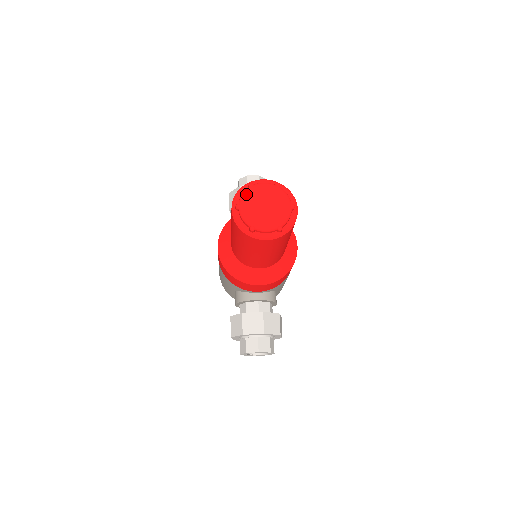
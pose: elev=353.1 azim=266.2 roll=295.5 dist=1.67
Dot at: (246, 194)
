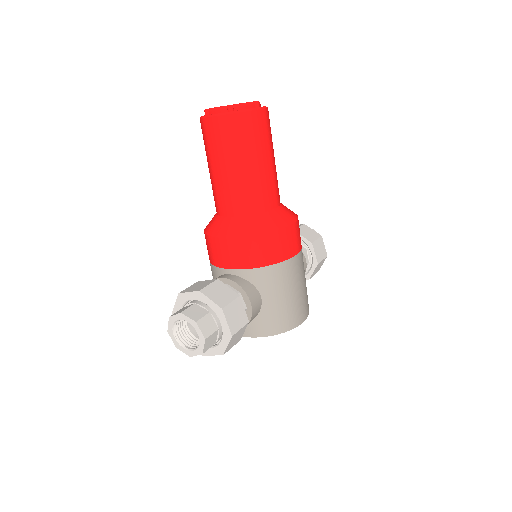
Dot at: occluded
